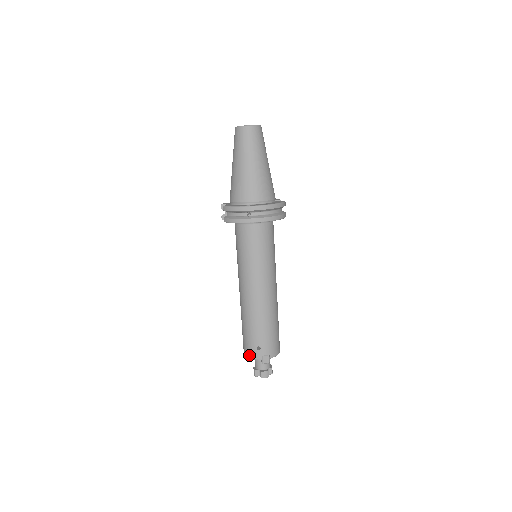
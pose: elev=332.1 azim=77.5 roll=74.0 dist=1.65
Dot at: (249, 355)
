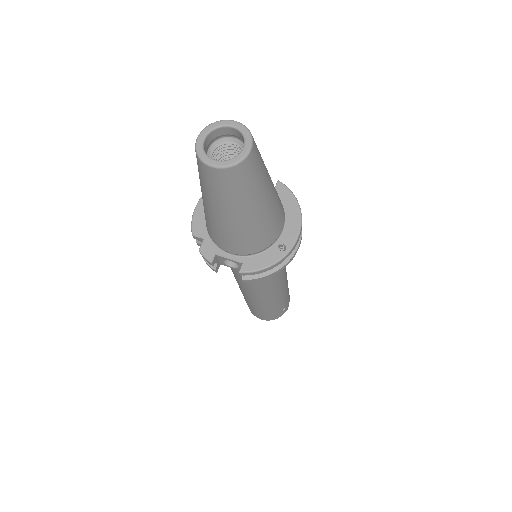
Dot at: (274, 319)
